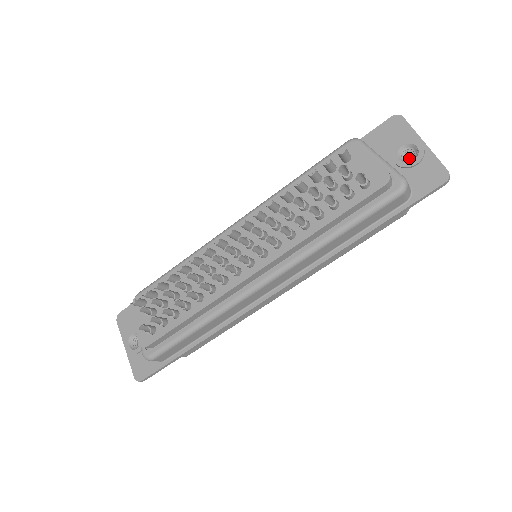
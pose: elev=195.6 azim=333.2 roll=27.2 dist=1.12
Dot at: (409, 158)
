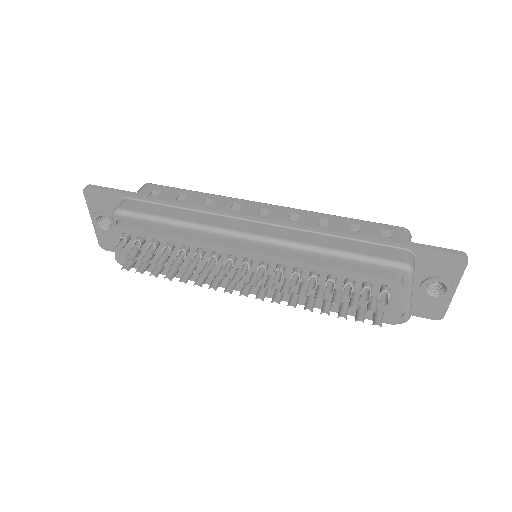
Dot at: occluded
